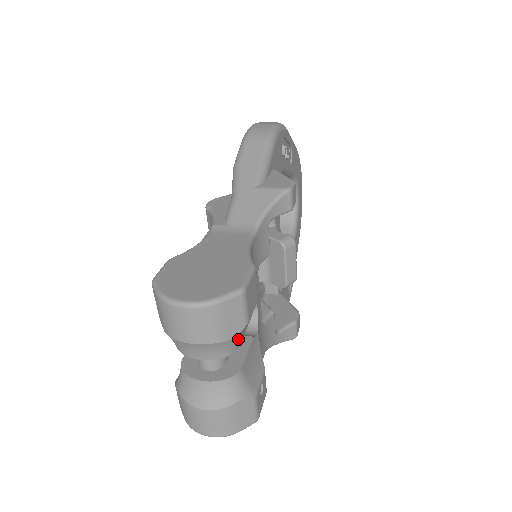
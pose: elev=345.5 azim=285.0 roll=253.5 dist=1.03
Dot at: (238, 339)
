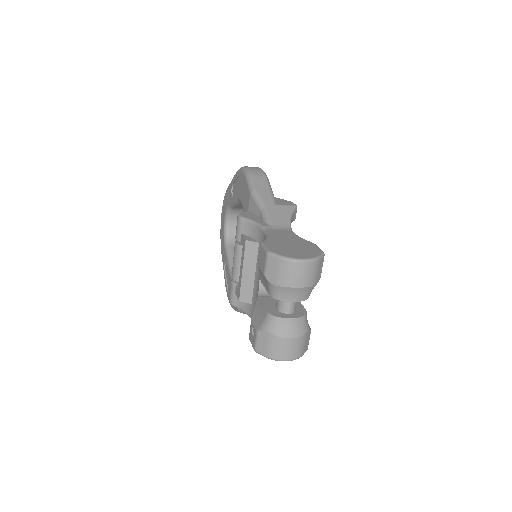
Dot at: occluded
